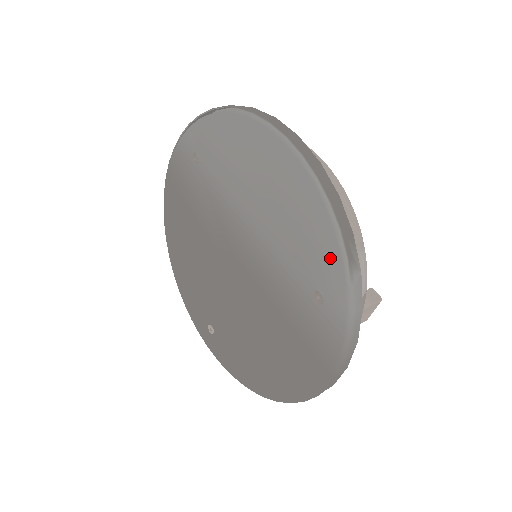
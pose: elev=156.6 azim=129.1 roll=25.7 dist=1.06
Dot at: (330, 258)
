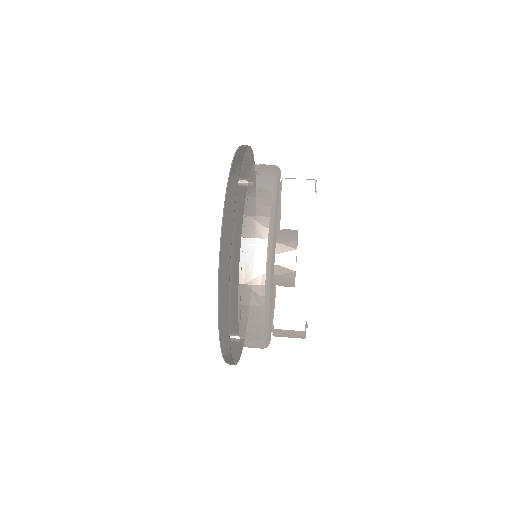
Dot at: occluded
